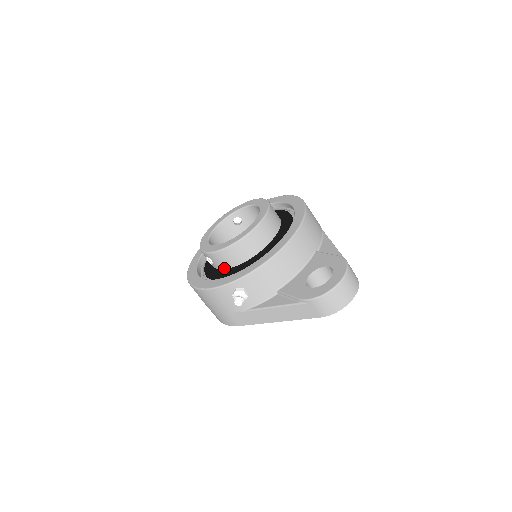
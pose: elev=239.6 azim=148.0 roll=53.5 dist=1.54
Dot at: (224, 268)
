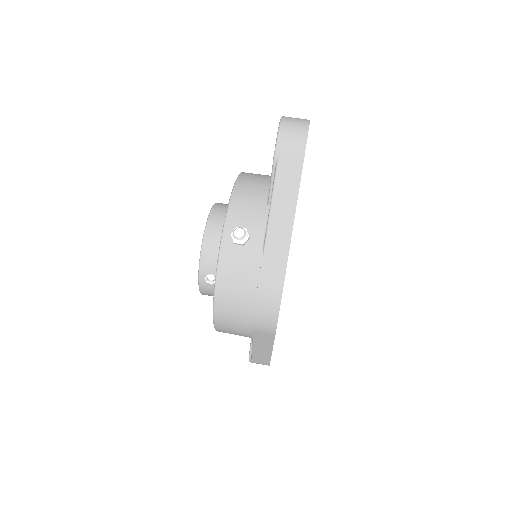
Dot at: occluded
